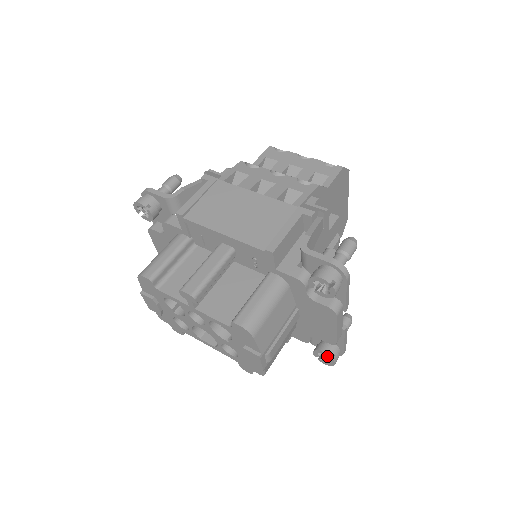
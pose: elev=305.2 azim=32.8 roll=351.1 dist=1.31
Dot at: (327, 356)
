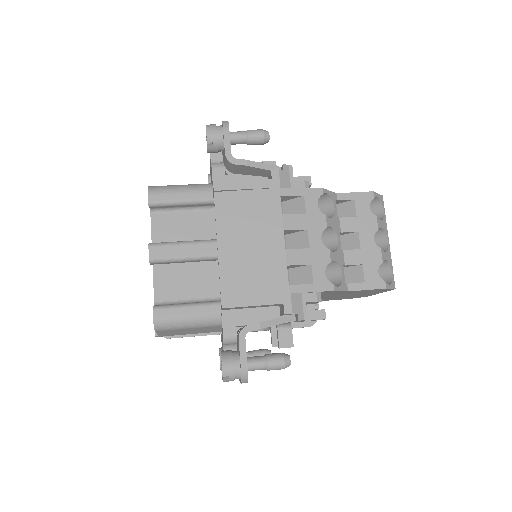
Dot at: (220, 363)
